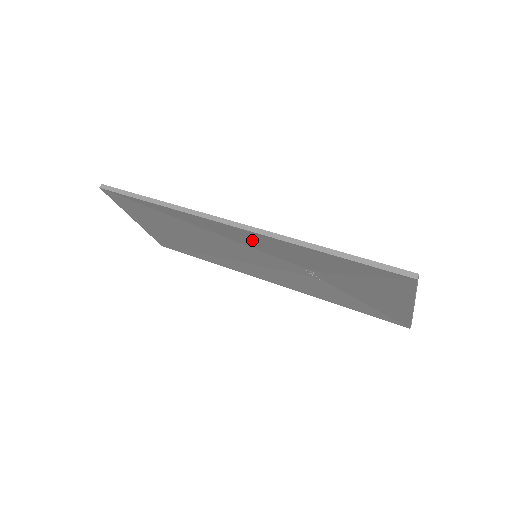
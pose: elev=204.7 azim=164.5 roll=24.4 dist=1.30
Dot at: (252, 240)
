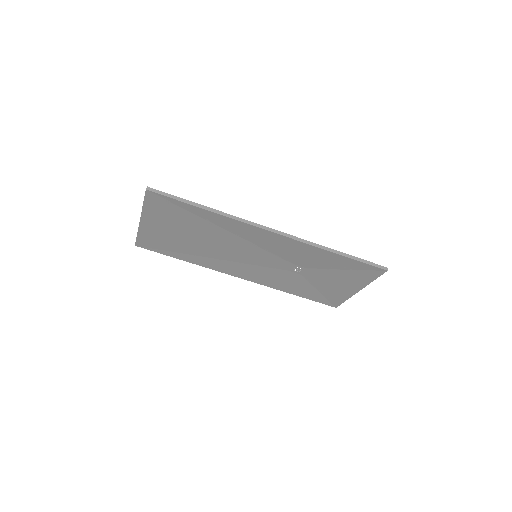
Dot at: (276, 243)
